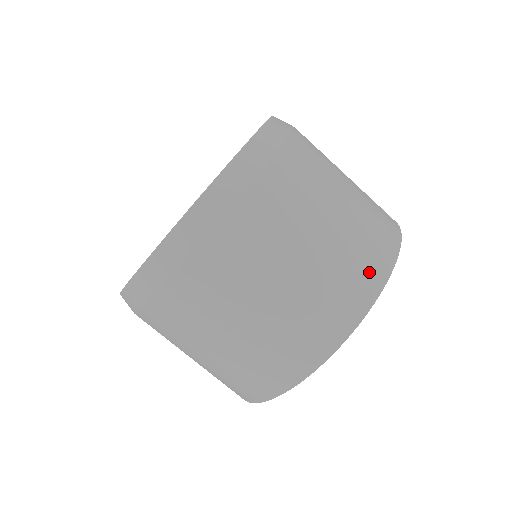
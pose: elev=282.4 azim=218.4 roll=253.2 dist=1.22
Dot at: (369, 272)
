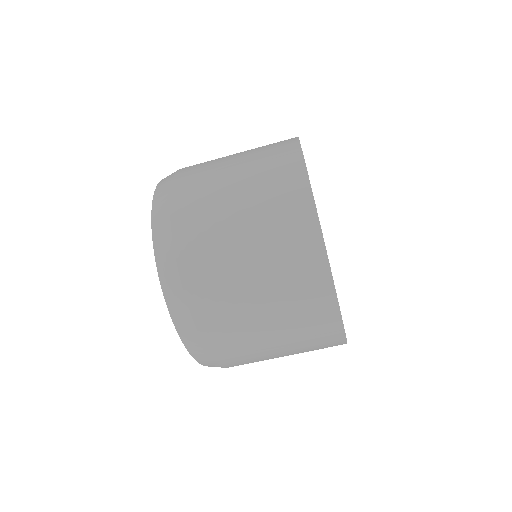
Dot at: (314, 287)
